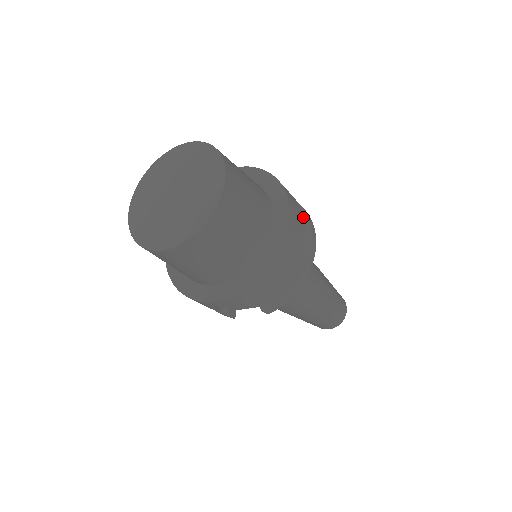
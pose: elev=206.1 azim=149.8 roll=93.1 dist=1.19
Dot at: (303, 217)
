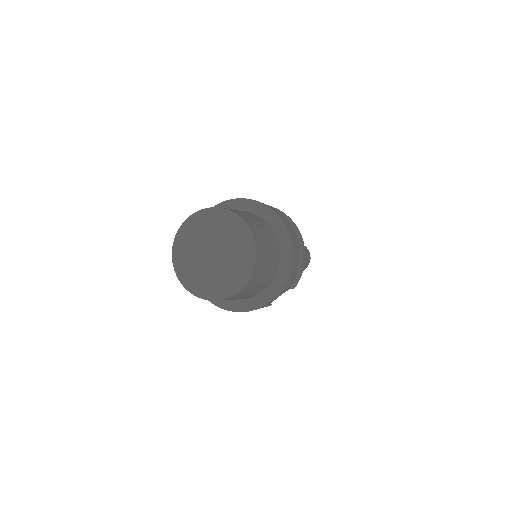
Dot at: occluded
